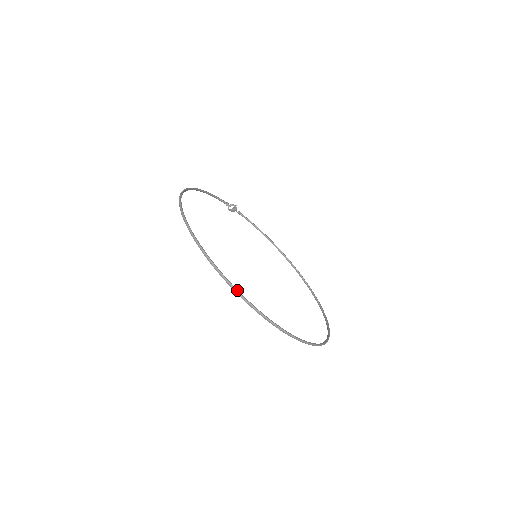
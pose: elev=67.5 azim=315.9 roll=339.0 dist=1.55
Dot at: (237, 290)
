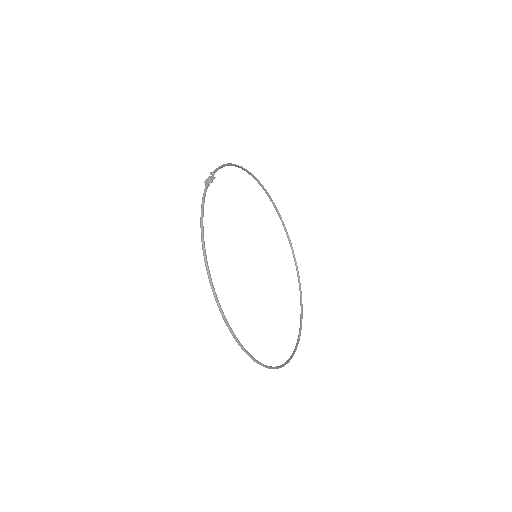
Dot at: occluded
